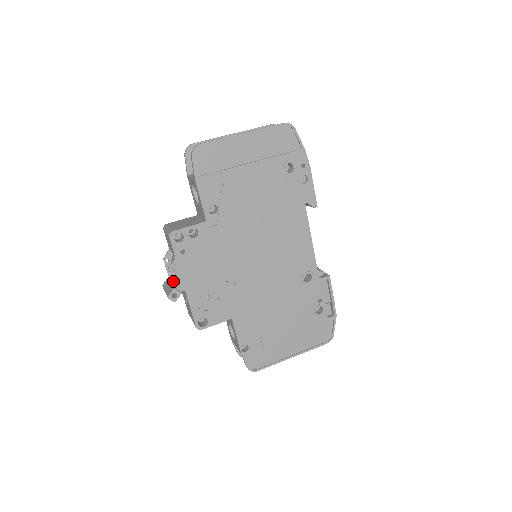
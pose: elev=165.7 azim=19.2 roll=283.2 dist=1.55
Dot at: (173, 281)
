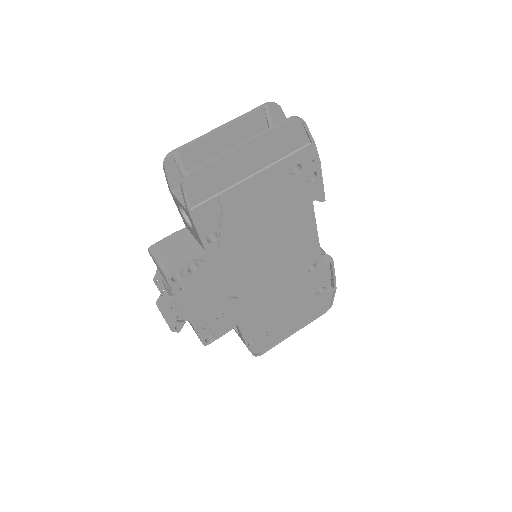
Dot at: (175, 316)
